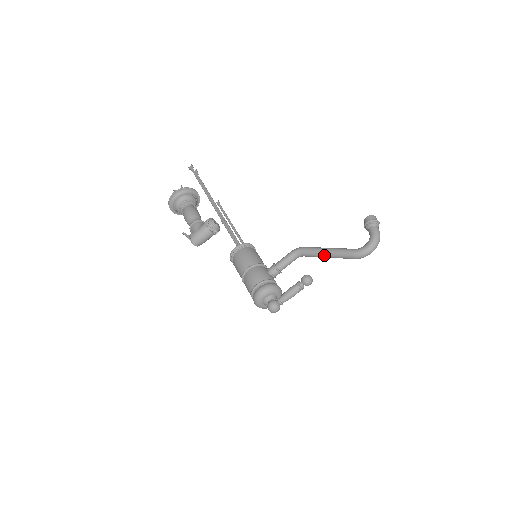
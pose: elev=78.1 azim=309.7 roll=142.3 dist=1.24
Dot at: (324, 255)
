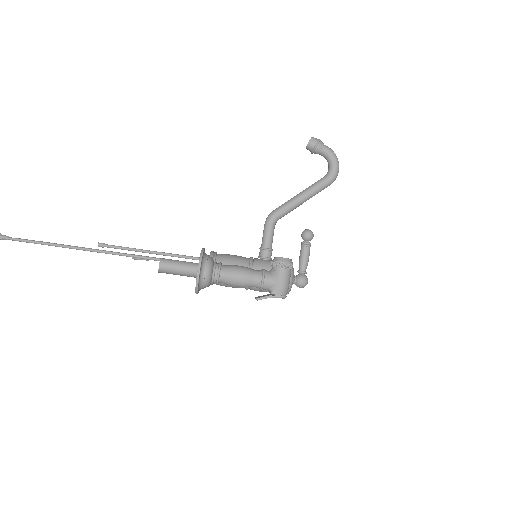
Dot at: (302, 203)
